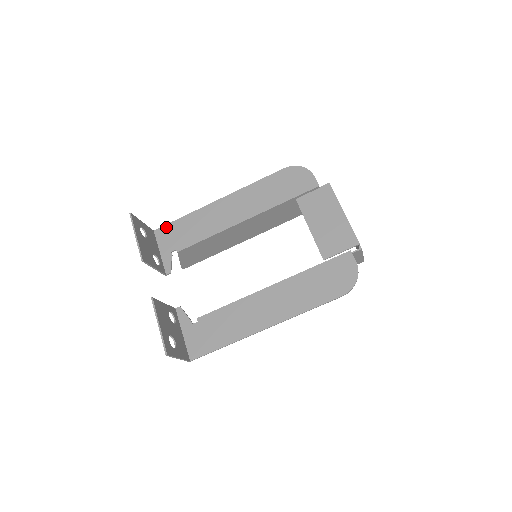
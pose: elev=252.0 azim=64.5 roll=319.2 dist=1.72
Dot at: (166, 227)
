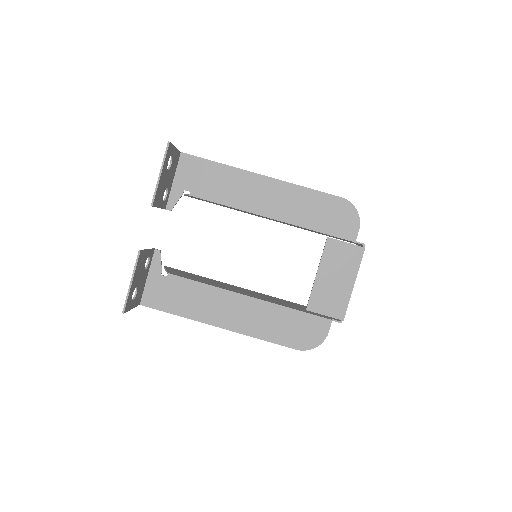
Dot at: (195, 159)
